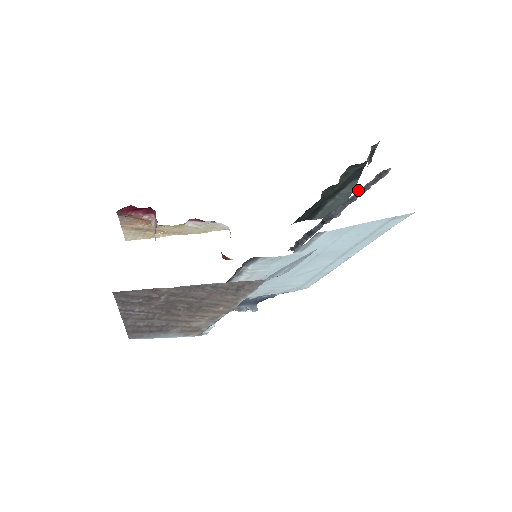
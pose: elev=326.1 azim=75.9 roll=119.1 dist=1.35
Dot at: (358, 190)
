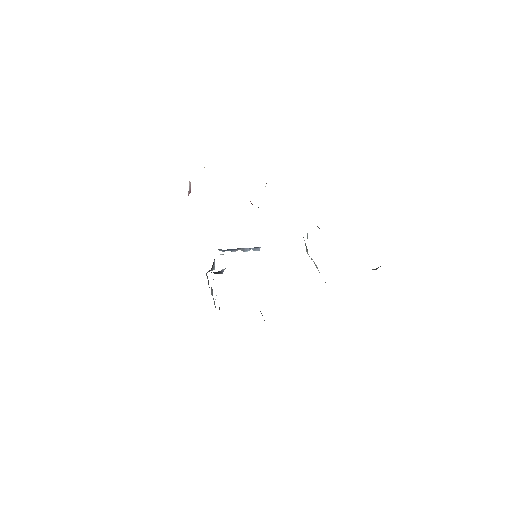
Dot at: occluded
